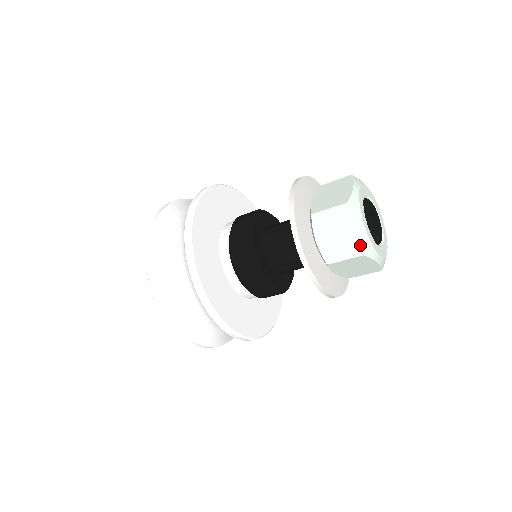
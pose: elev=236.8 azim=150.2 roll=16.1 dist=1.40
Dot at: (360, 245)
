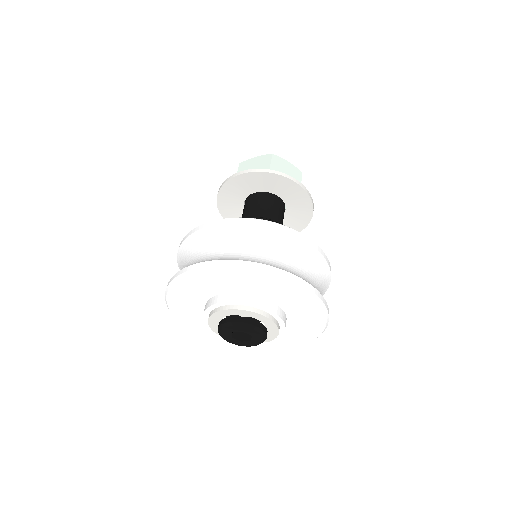
Dot at: (266, 156)
